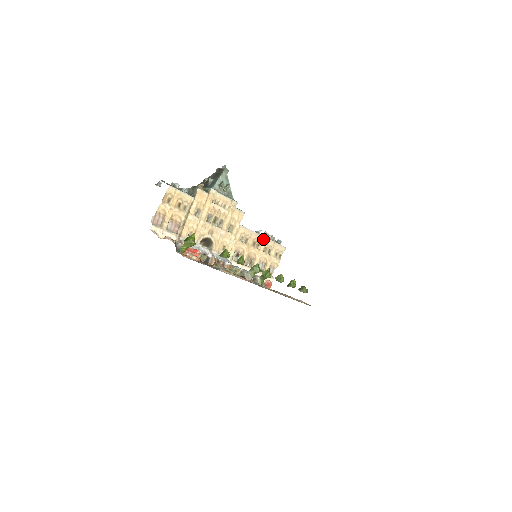
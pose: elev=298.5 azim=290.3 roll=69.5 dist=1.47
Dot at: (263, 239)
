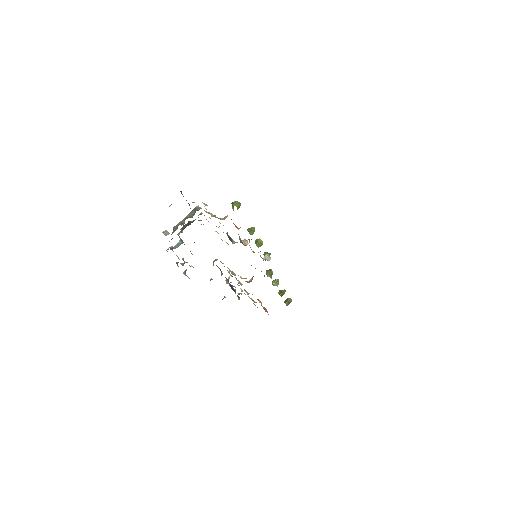
Dot at: occluded
